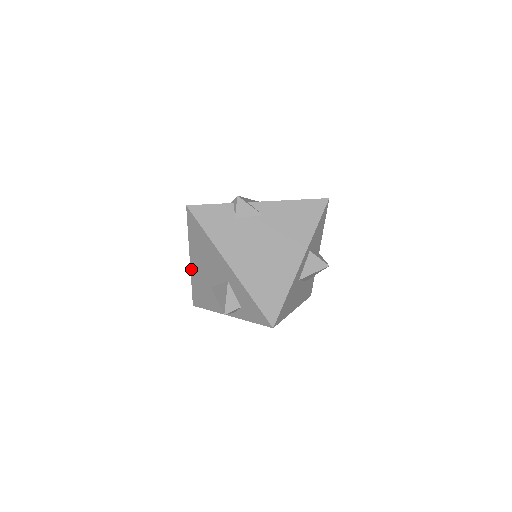
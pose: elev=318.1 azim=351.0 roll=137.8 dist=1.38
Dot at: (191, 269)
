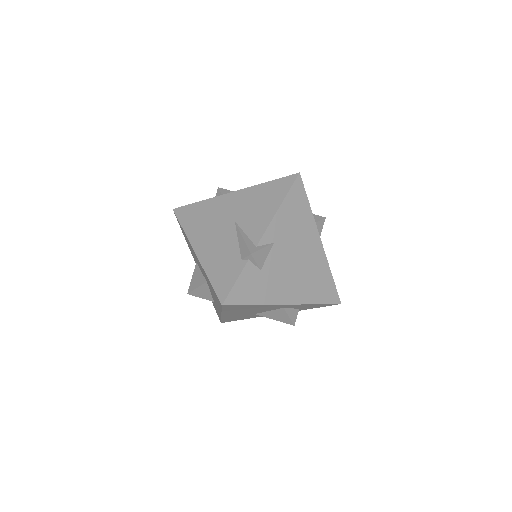
Dot at: (223, 317)
